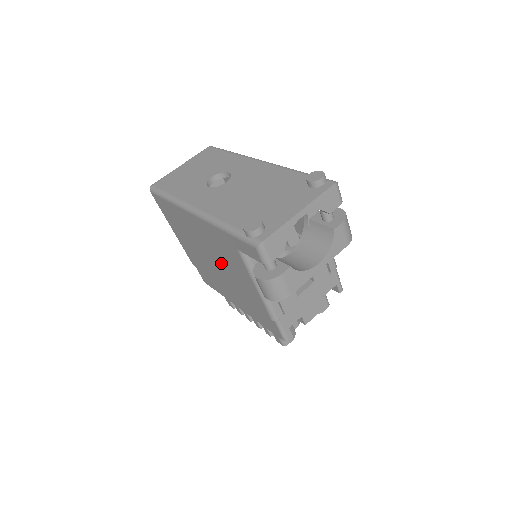
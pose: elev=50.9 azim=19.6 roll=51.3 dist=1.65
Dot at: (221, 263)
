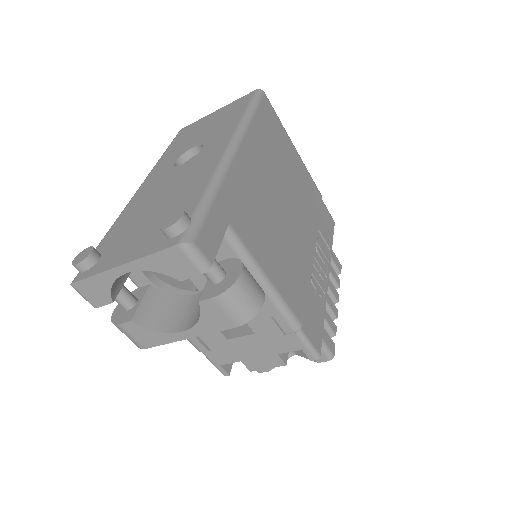
Dot at: occluded
